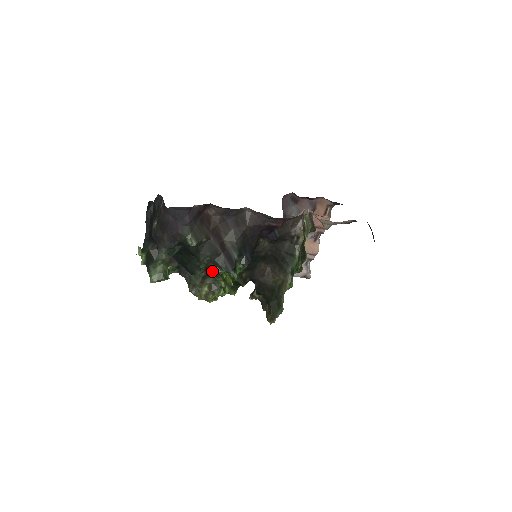
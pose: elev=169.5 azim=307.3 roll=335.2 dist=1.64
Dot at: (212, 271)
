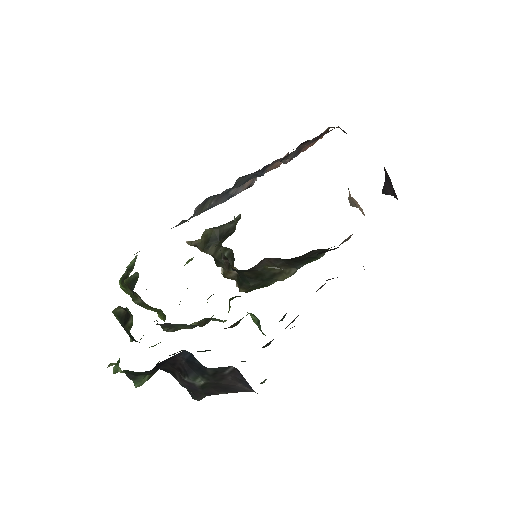
Dot at: (225, 328)
